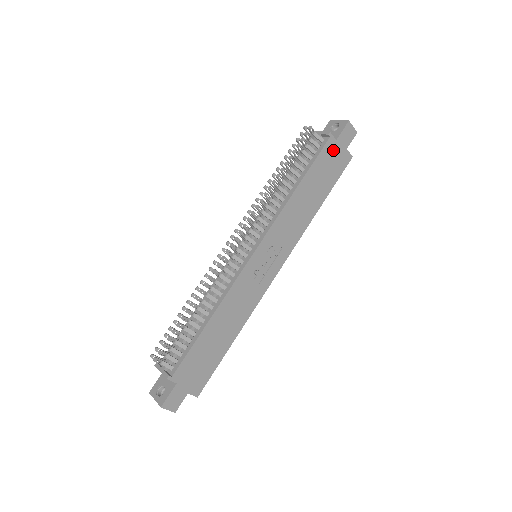
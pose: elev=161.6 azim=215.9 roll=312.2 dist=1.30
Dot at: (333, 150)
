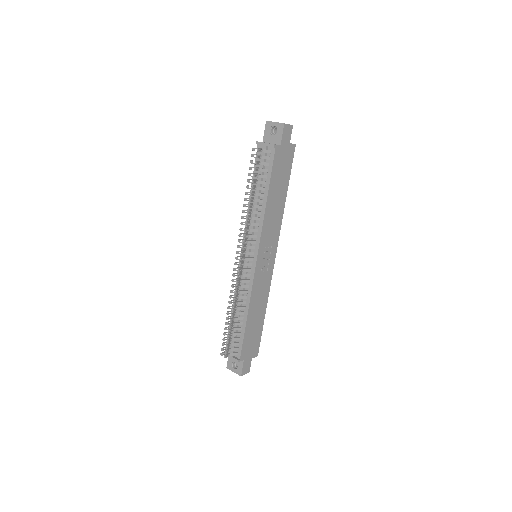
Dot at: (281, 154)
